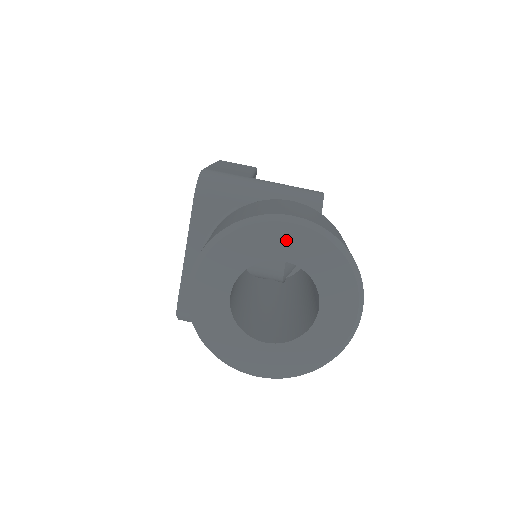
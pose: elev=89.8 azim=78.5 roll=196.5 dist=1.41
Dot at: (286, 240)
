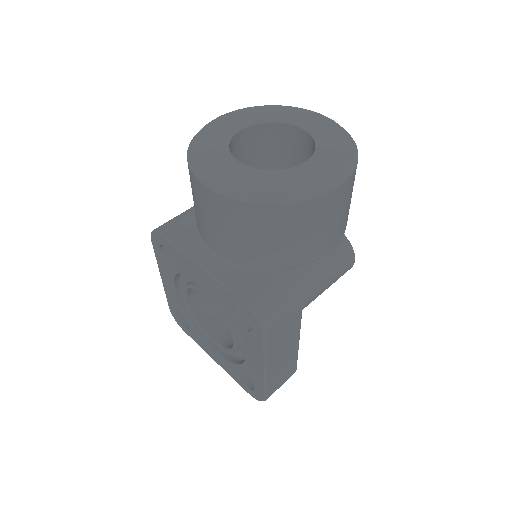
Dot at: (228, 123)
